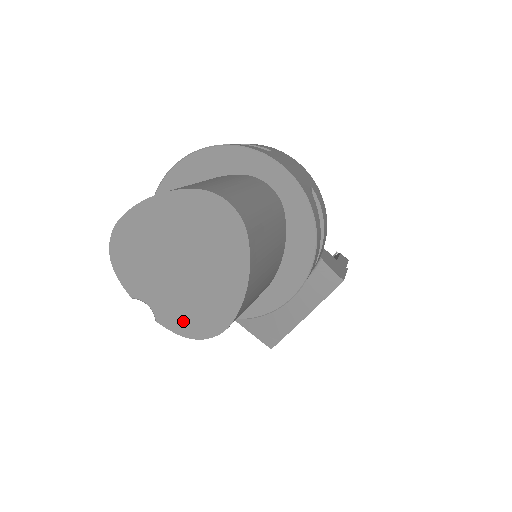
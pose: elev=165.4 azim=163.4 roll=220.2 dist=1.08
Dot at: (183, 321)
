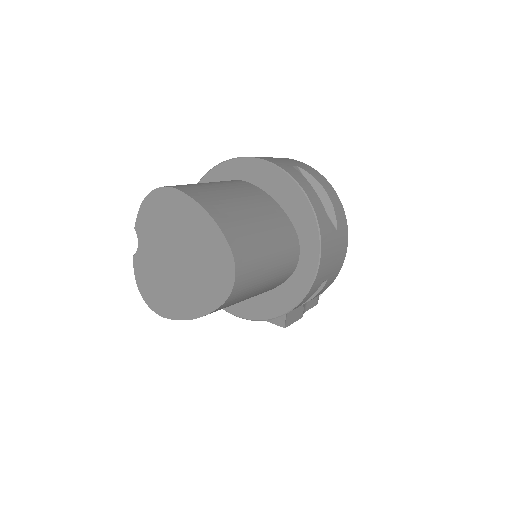
Dot at: (145, 279)
